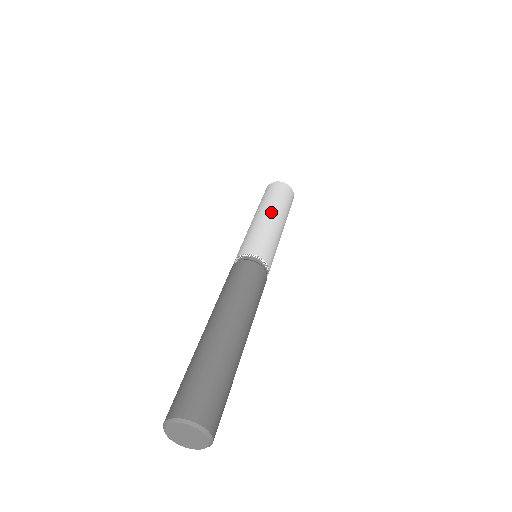
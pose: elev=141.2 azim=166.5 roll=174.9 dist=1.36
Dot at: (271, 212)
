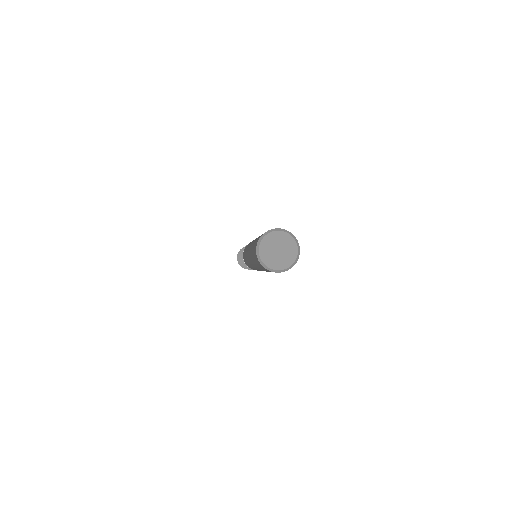
Dot at: occluded
